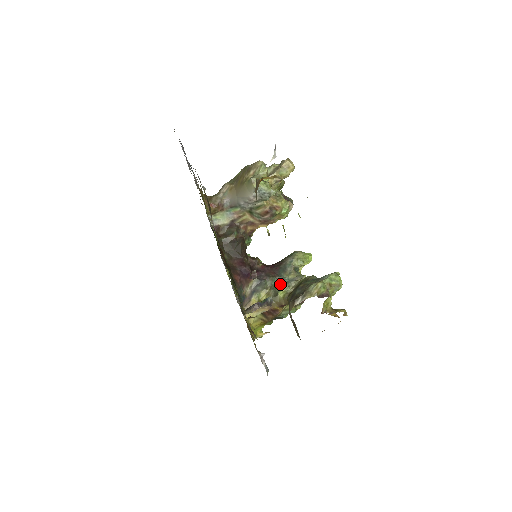
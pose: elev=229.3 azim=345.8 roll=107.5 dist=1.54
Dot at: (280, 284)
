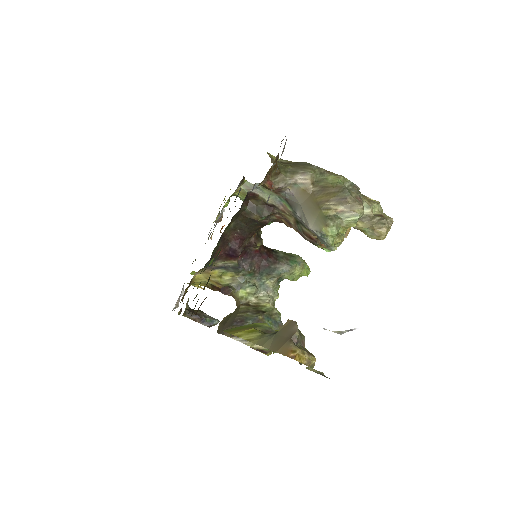
Dot at: (252, 281)
